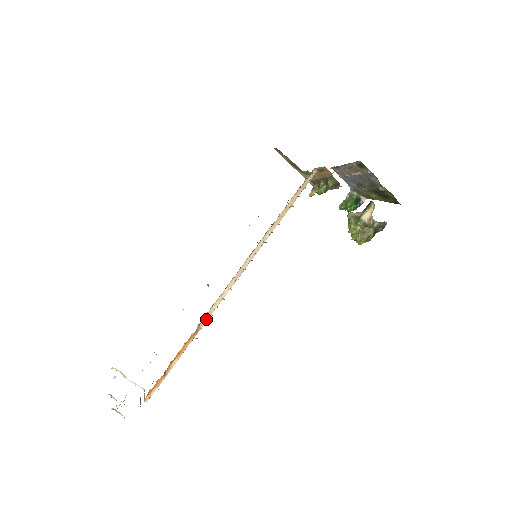
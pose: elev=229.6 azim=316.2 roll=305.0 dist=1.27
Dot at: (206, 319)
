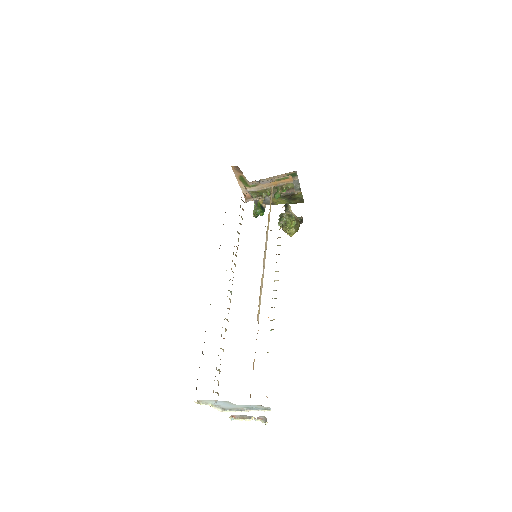
Dot at: (258, 316)
